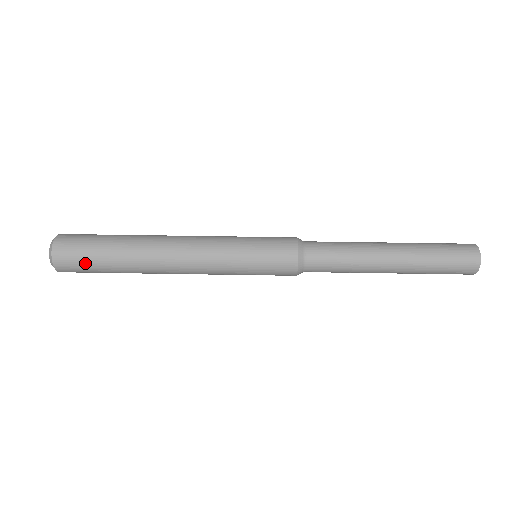
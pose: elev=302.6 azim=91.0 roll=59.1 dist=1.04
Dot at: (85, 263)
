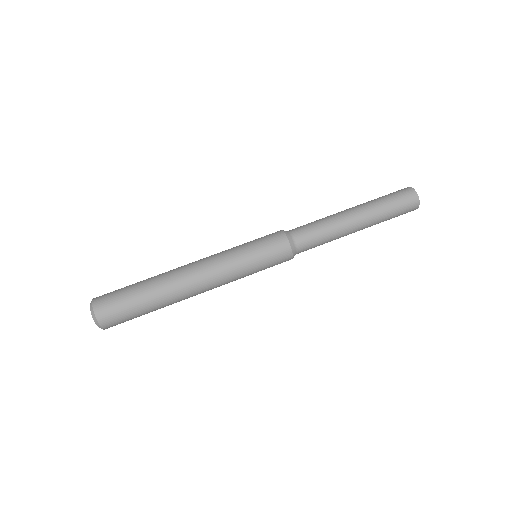
Dot at: occluded
